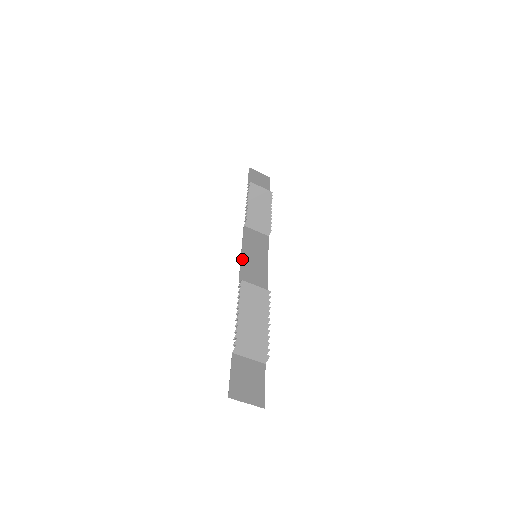
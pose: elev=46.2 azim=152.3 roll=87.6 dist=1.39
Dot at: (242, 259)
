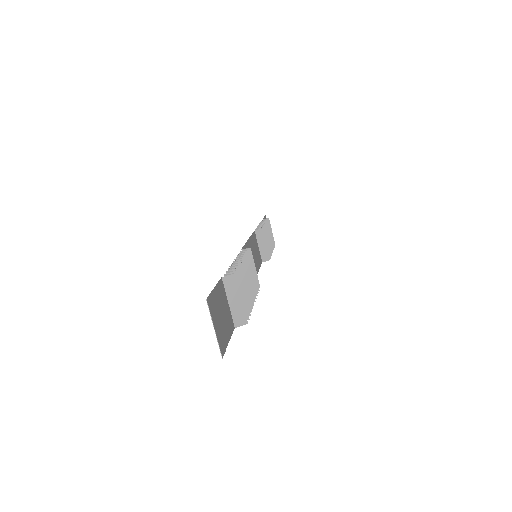
Dot at: (248, 243)
